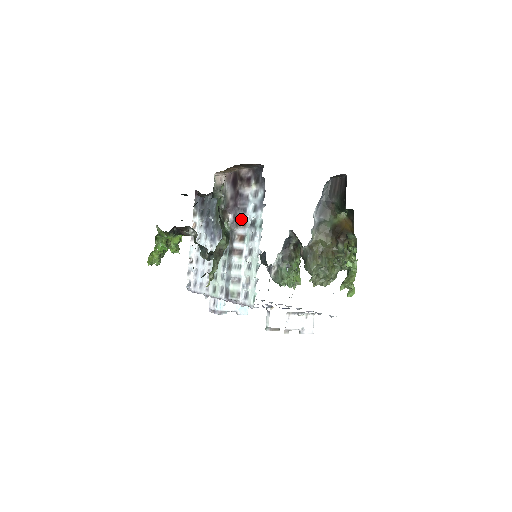
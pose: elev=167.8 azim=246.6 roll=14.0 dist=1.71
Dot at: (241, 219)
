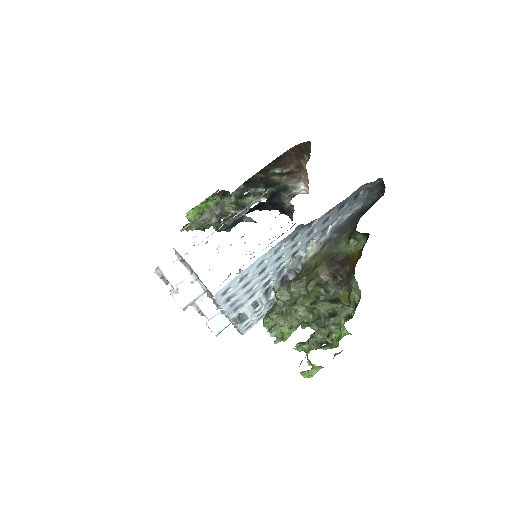
Dot at: occluded
